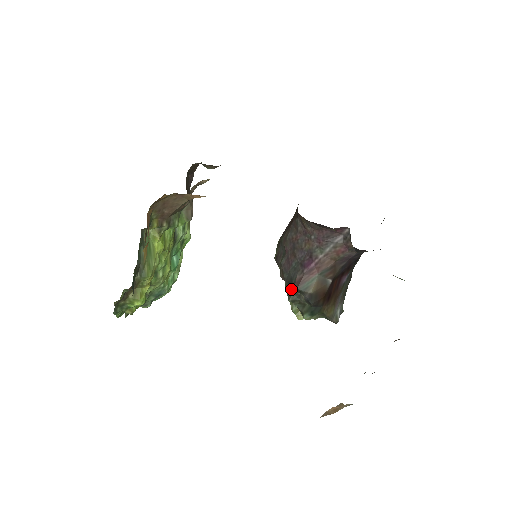
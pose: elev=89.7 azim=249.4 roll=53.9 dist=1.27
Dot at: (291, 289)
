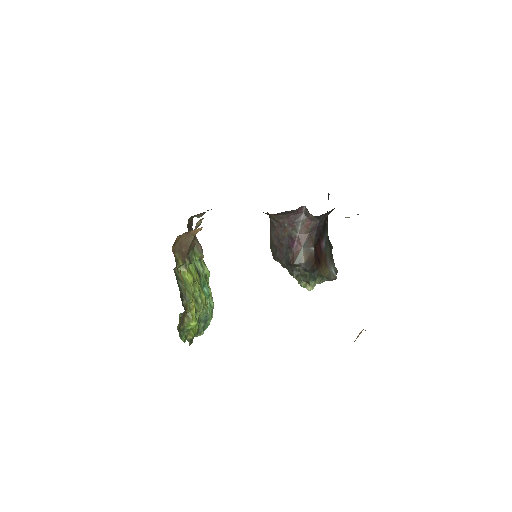
Dot at: (291, 269)
